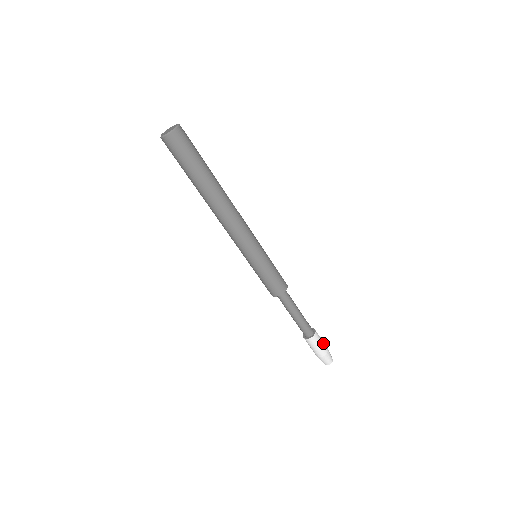
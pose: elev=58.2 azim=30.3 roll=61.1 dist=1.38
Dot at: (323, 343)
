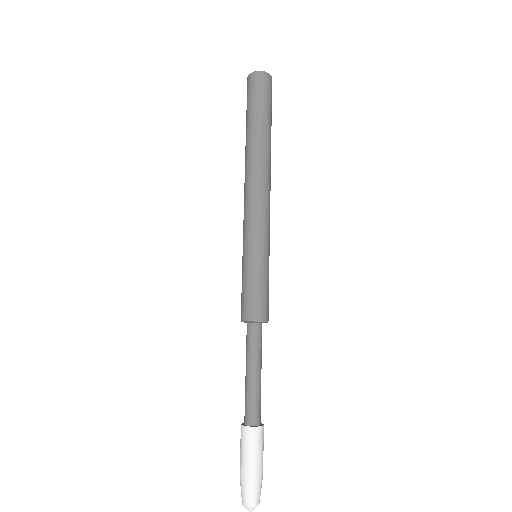
Dot at: occluded
